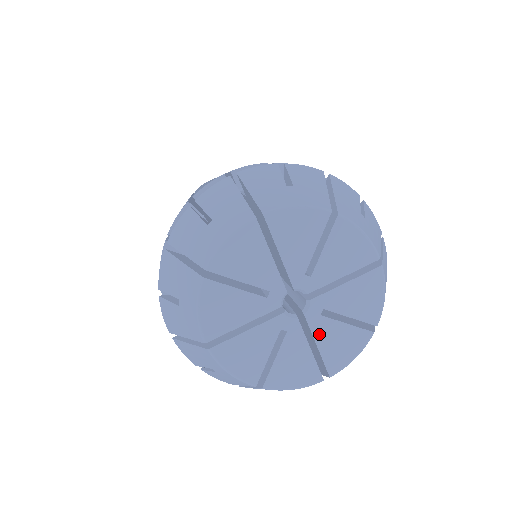
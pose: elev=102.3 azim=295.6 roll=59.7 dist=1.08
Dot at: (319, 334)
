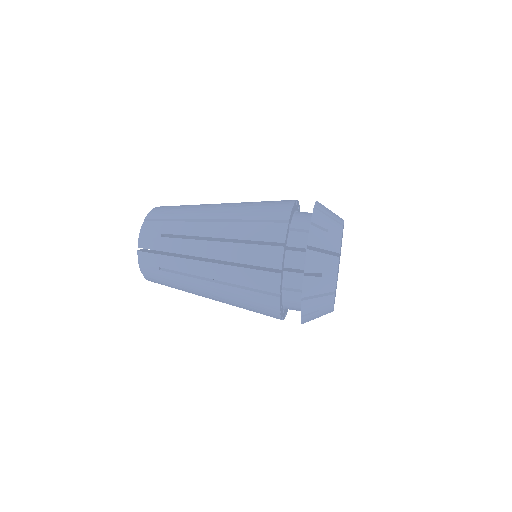
Dot at: occluded
